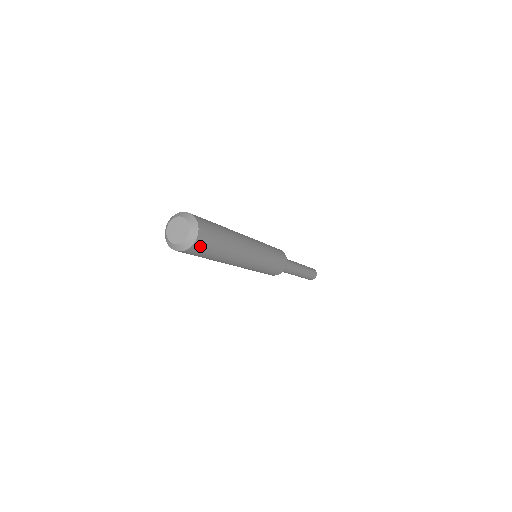
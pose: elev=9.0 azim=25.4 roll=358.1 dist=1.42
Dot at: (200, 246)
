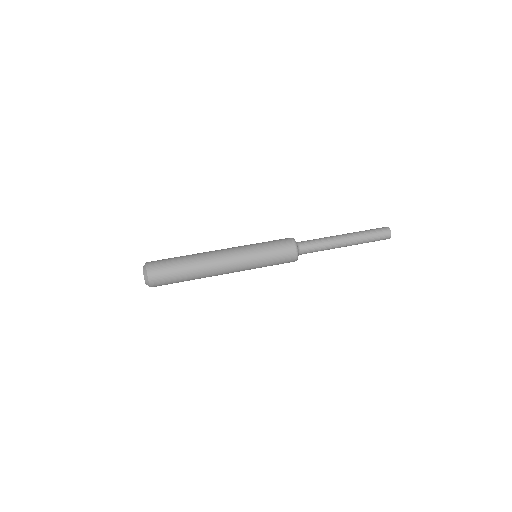
Dot at: (159, 285)
